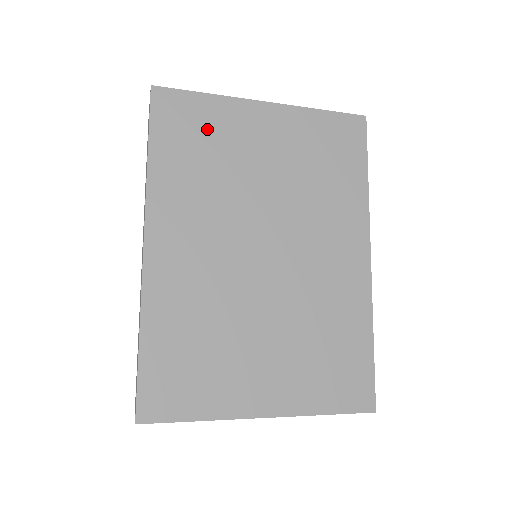
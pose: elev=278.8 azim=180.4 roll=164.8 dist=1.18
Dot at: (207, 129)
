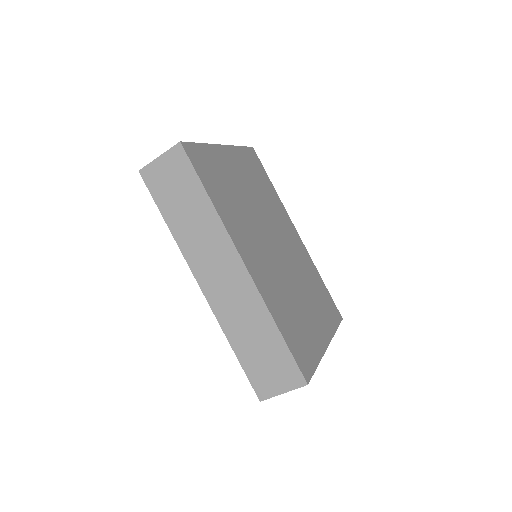
Dot at: (217, 170)
